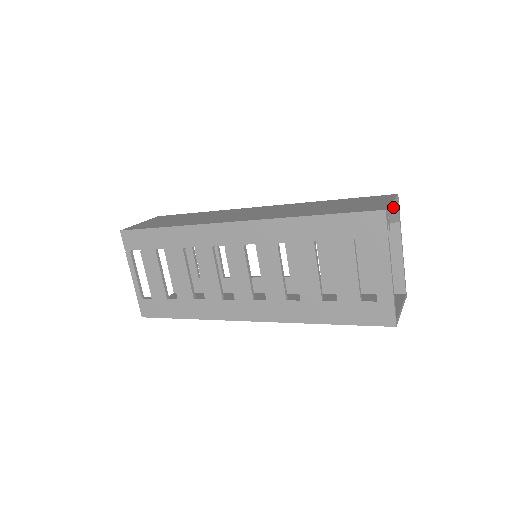
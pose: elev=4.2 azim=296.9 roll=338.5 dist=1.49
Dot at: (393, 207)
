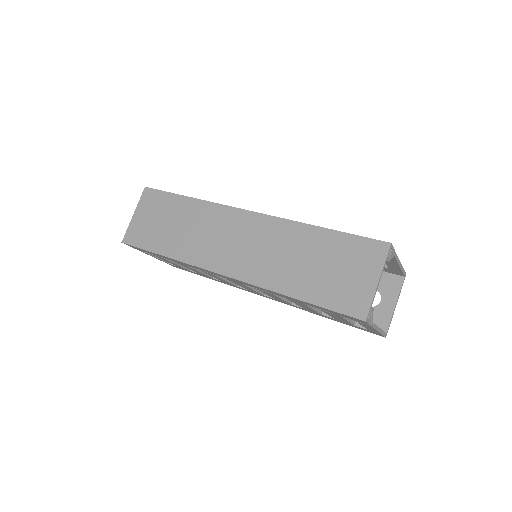
Dot at: occluded
